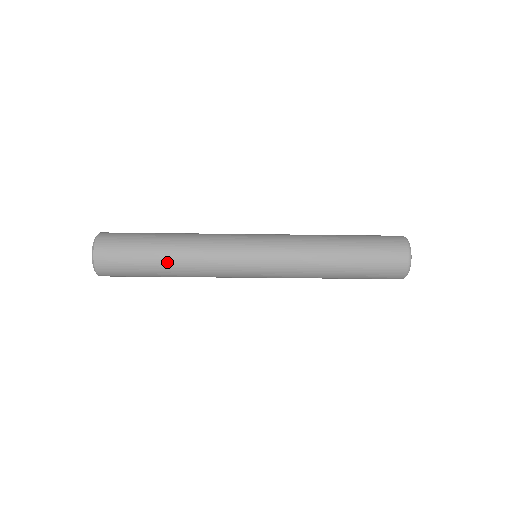
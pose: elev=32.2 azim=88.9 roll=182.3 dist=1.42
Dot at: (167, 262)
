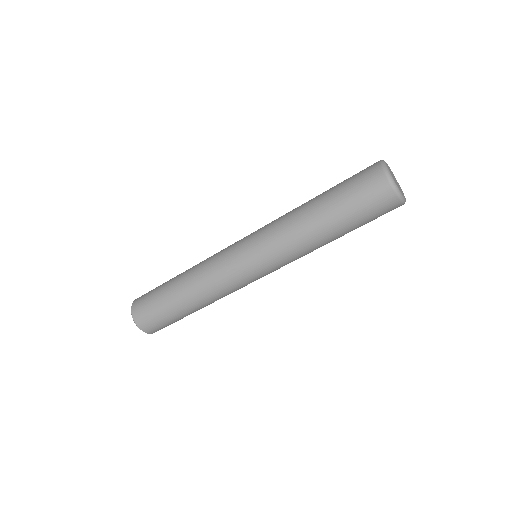
Dot at: (178, 283)
